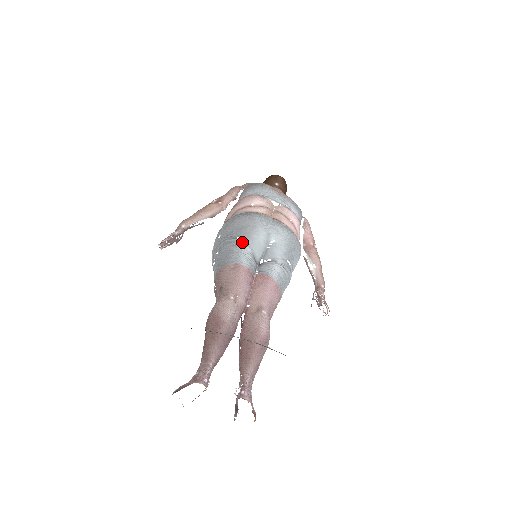
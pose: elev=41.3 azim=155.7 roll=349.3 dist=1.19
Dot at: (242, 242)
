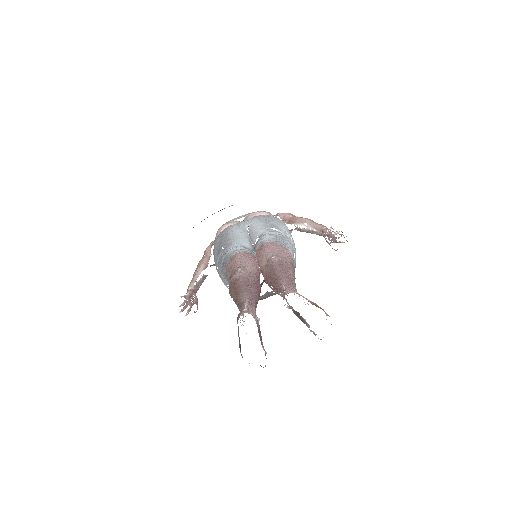
Dot at: (227, 247)
